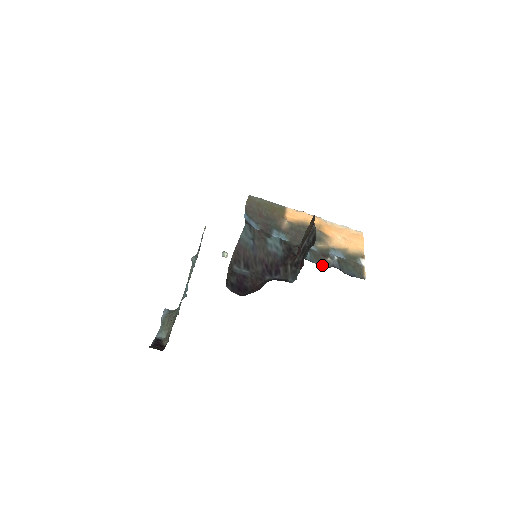
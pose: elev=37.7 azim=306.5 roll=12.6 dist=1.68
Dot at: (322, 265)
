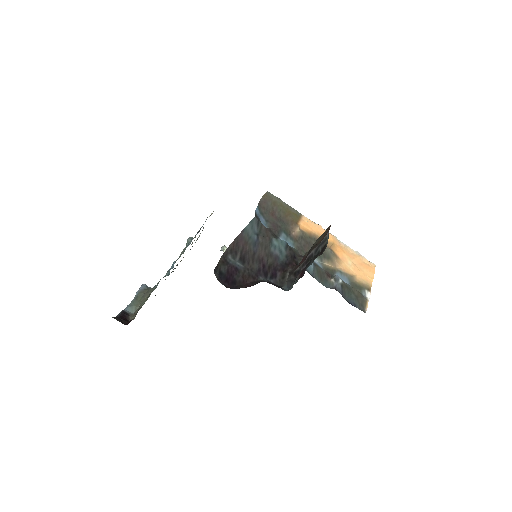
Dot at: (324, 284)
